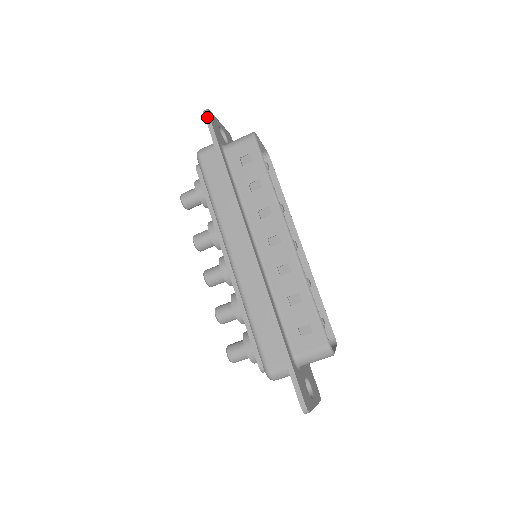
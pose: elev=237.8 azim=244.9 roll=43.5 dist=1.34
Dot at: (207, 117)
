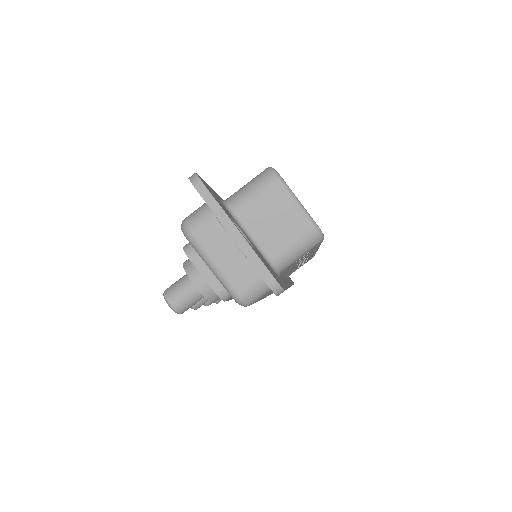
Dot at: occluded
